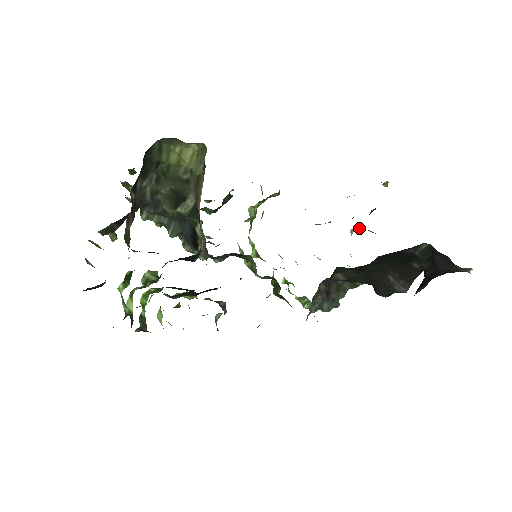
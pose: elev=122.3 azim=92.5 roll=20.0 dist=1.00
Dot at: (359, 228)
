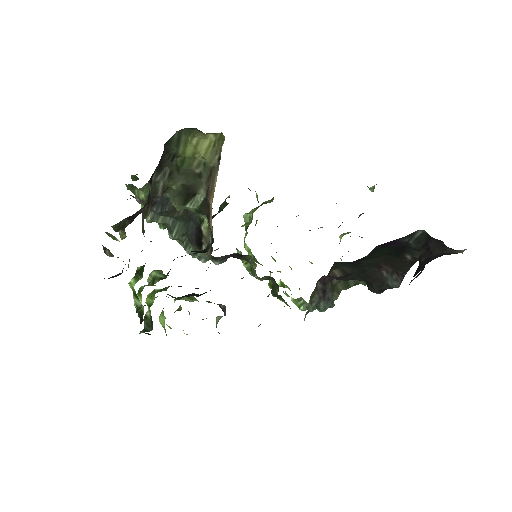
Dot at: (348, 233)
